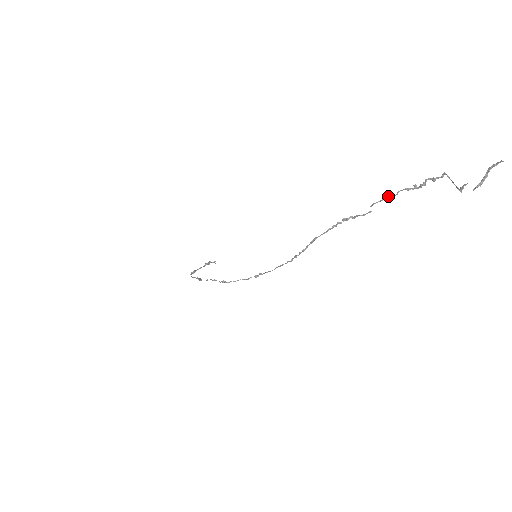
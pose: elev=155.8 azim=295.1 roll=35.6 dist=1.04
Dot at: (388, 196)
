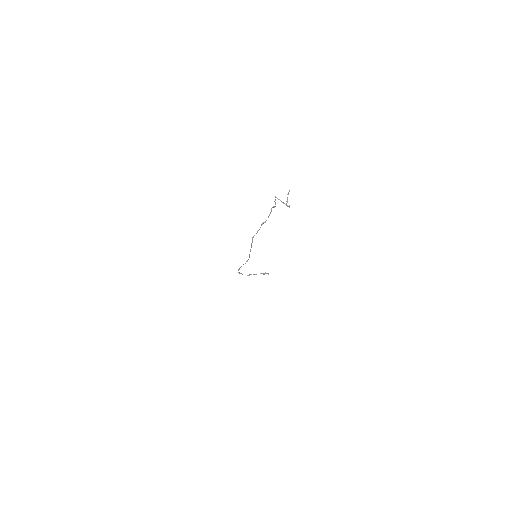
Dot at: (271, 211)
